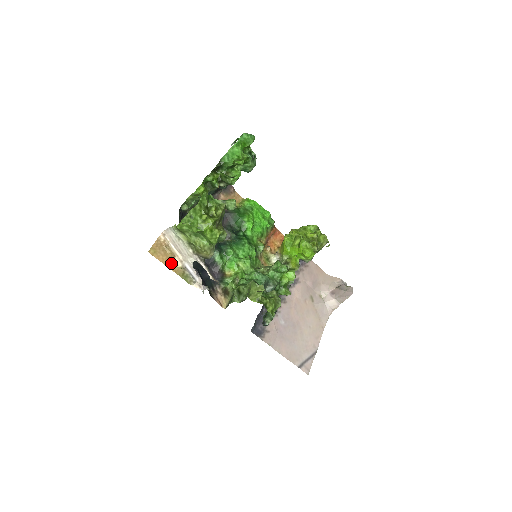
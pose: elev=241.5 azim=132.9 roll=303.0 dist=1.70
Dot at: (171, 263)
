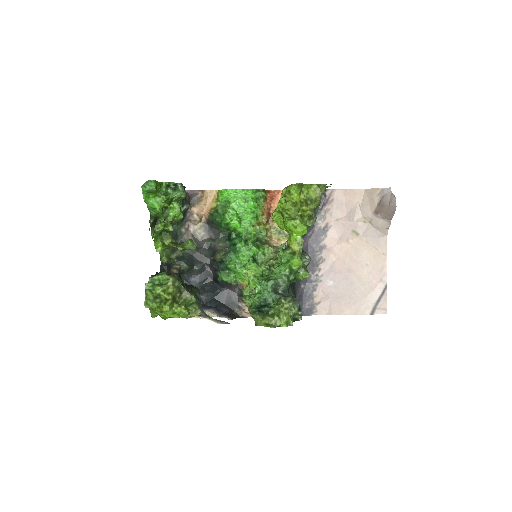
Dot at: occluded
